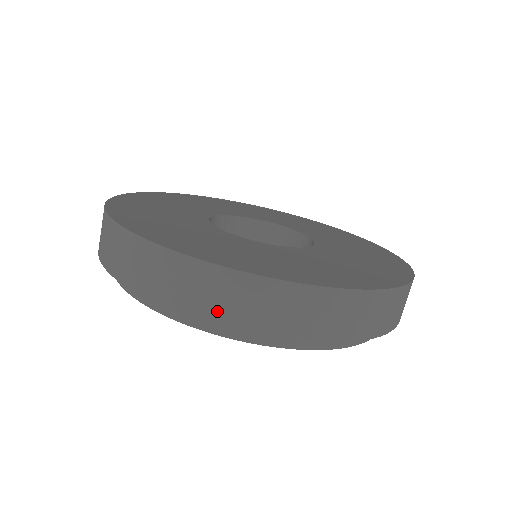
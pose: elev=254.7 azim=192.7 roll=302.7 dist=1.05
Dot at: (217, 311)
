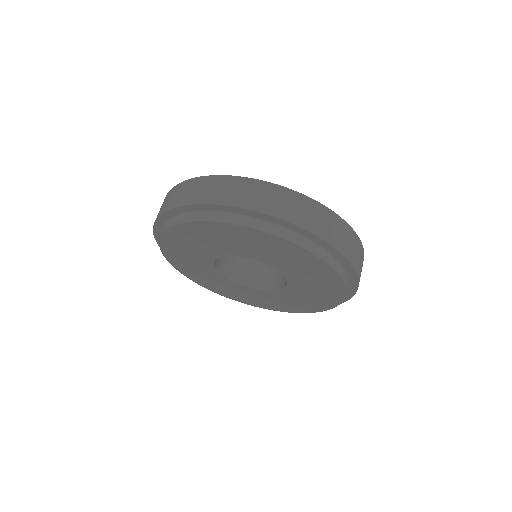
Dot at: (302, 220)
